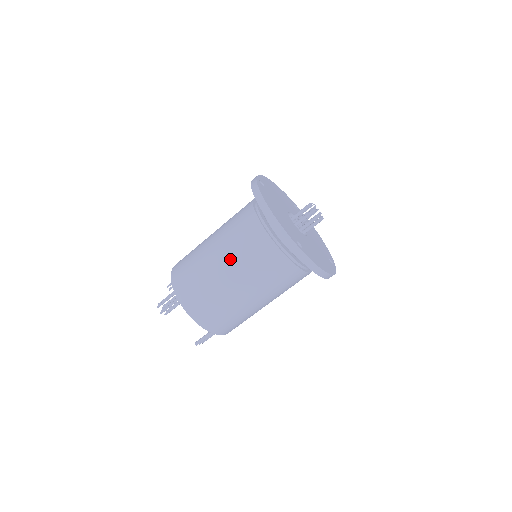
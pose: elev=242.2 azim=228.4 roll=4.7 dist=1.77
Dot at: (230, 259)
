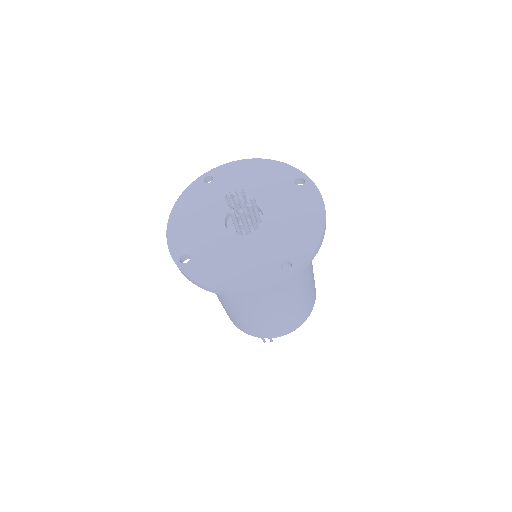
Dot at: (260, 309)
